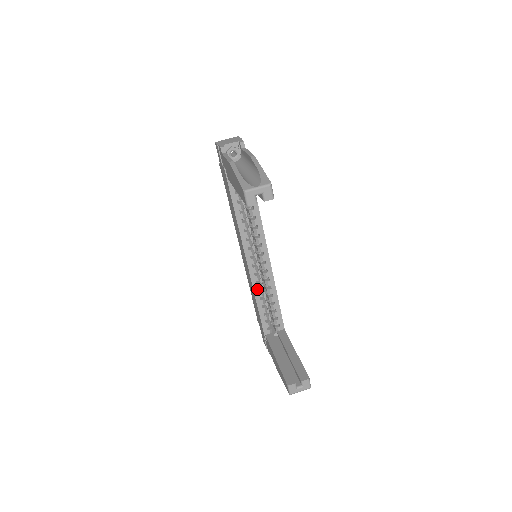
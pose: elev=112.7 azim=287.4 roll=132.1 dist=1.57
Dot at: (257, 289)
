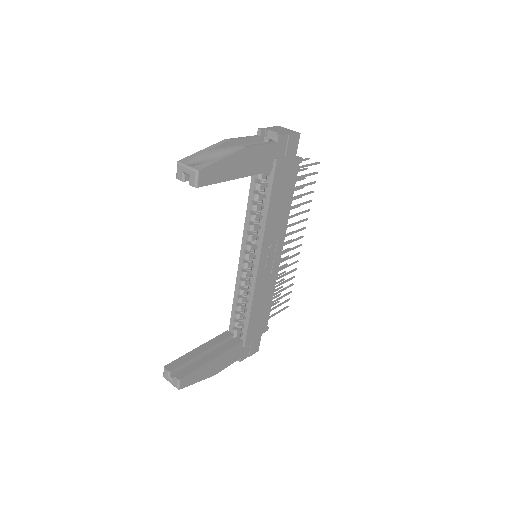
Dot at: (239, 284)
